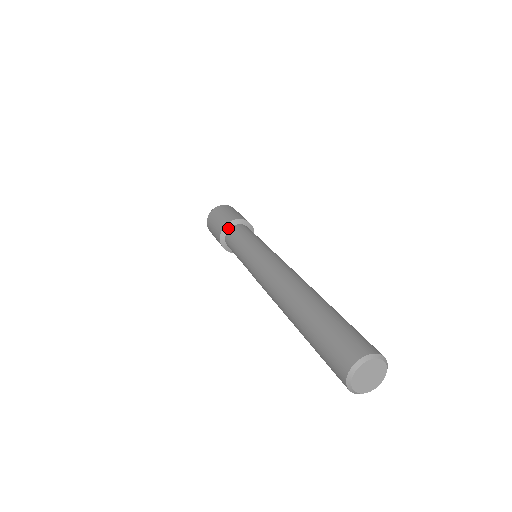
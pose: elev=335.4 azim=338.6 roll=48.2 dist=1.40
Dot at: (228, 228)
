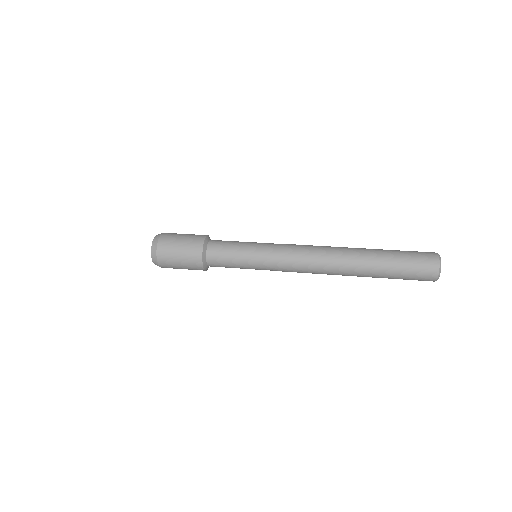
Dot at: (206, 245)
